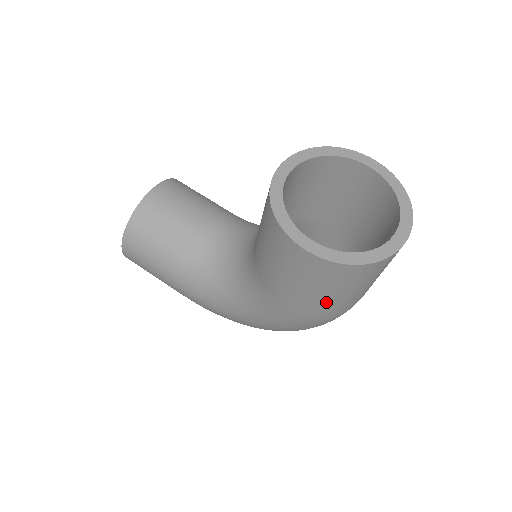
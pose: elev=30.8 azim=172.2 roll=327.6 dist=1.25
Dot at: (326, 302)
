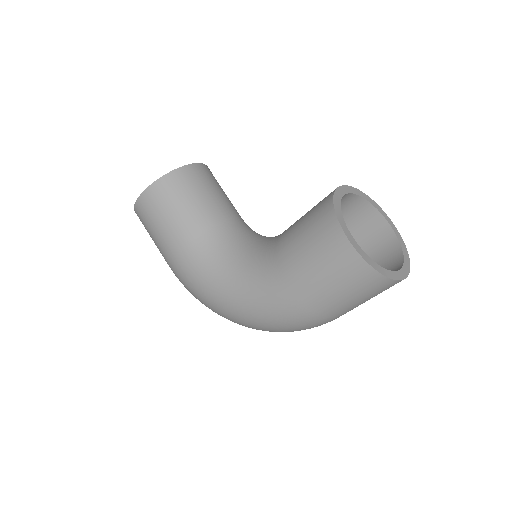
Dot at: (325, 299)
